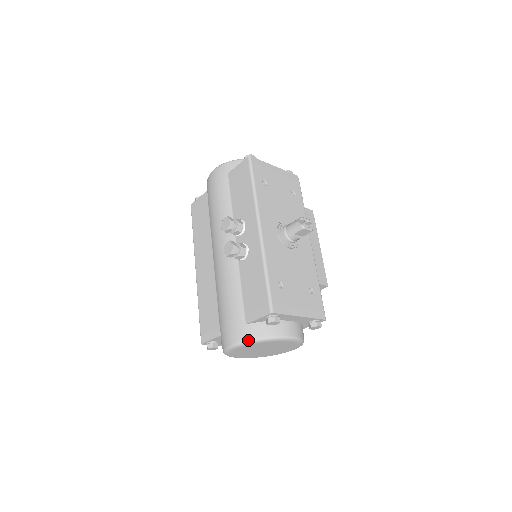
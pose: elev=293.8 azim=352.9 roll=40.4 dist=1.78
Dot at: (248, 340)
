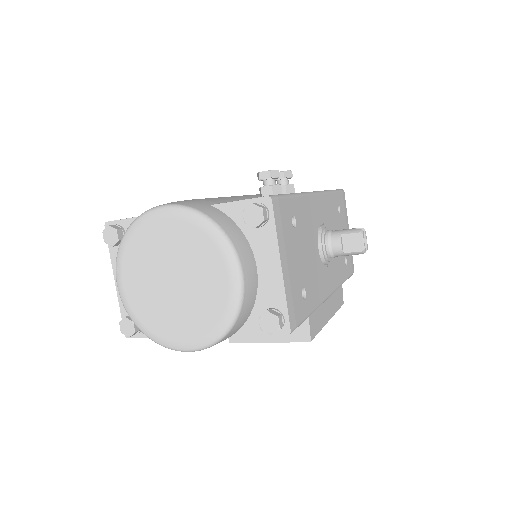
Dot at: (195, 208)
